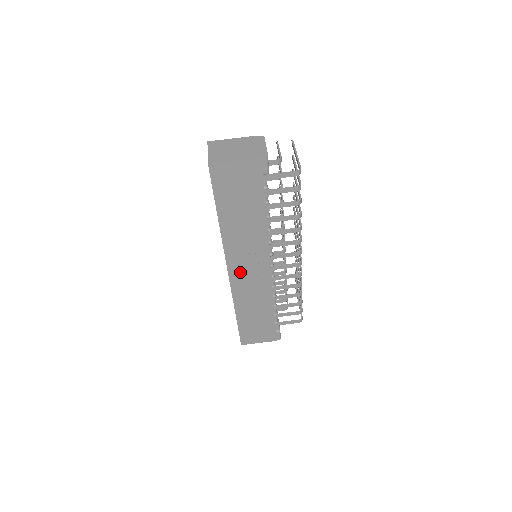
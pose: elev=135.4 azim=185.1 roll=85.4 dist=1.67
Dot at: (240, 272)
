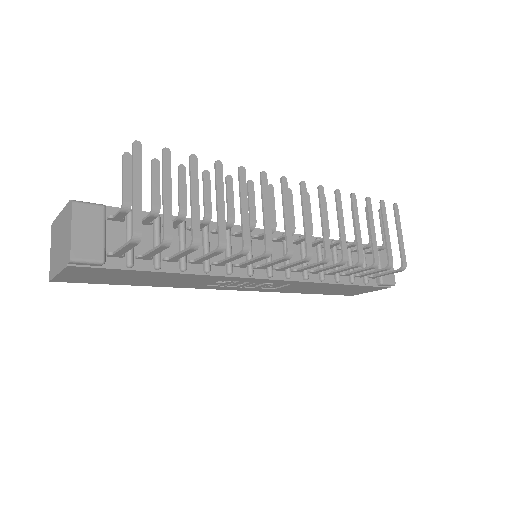
Dot at: (246, 286)
